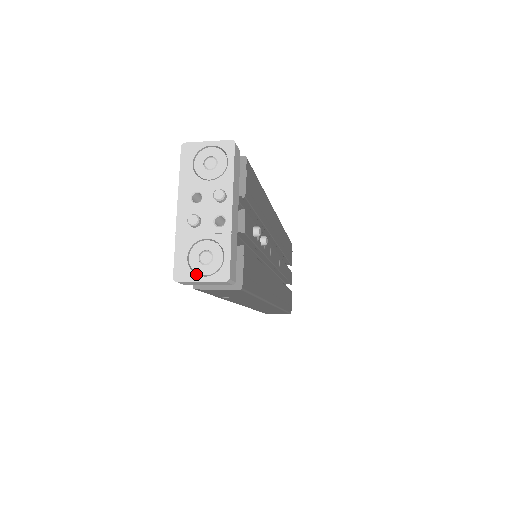
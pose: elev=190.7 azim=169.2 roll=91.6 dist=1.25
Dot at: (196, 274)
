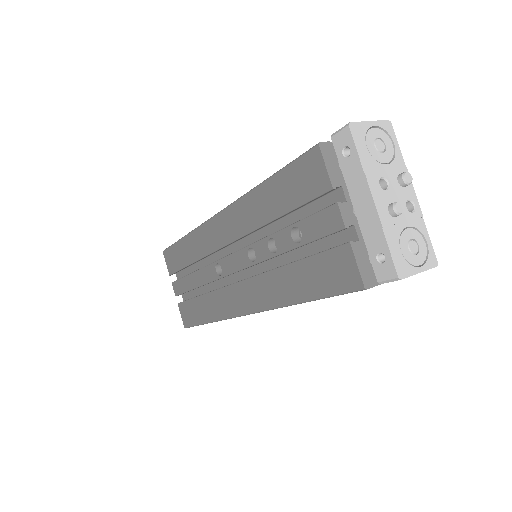
Dot at: (414, 266)
